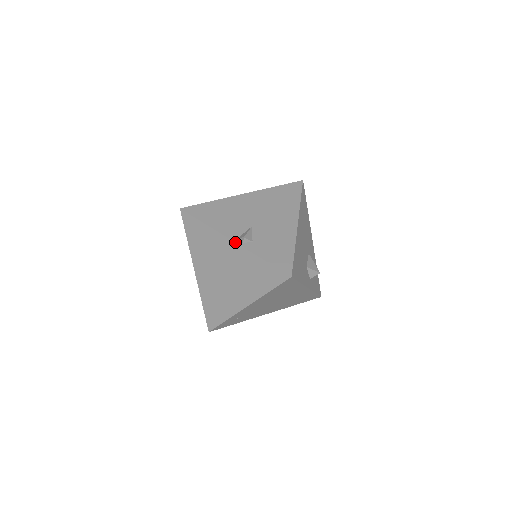
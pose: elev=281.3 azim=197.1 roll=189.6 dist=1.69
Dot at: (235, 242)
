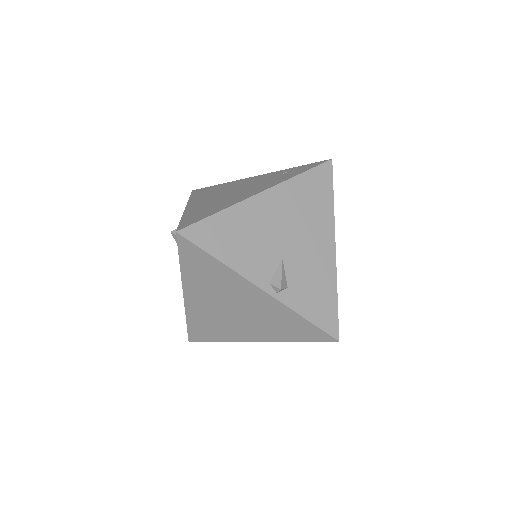
Dot at: (267, 293)
